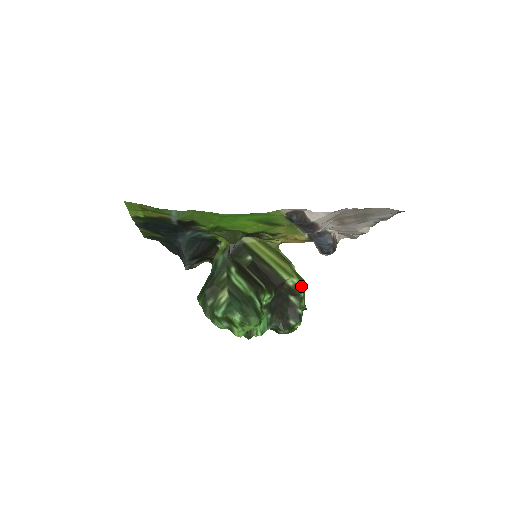
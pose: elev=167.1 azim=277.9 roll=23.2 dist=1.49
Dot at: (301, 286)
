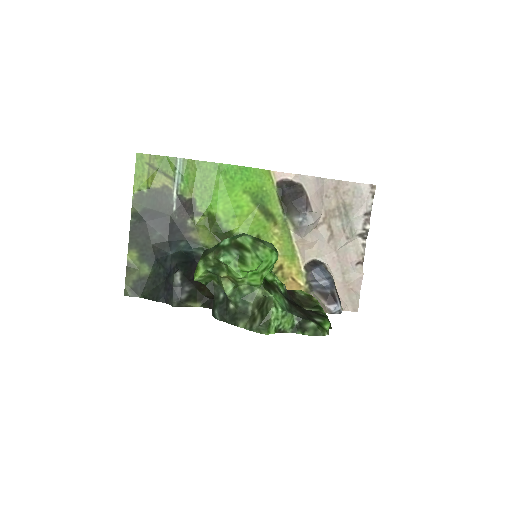
Dot at: occluded
